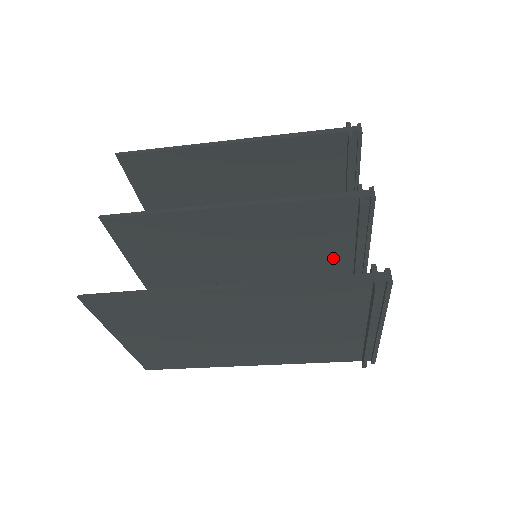
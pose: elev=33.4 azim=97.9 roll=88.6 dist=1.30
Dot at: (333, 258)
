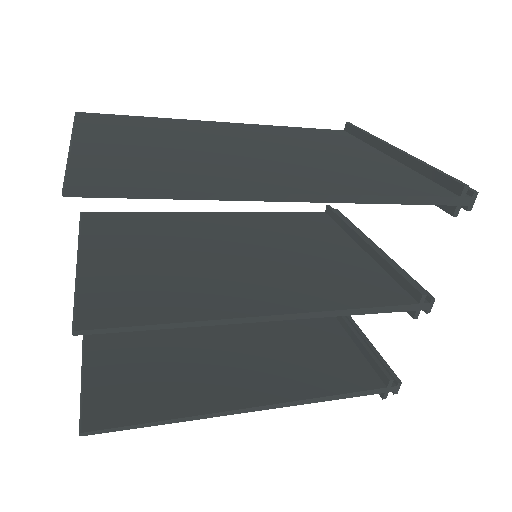
Dot at: occluded
